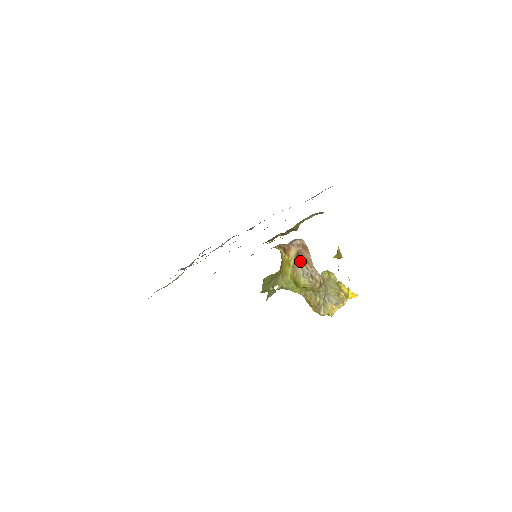
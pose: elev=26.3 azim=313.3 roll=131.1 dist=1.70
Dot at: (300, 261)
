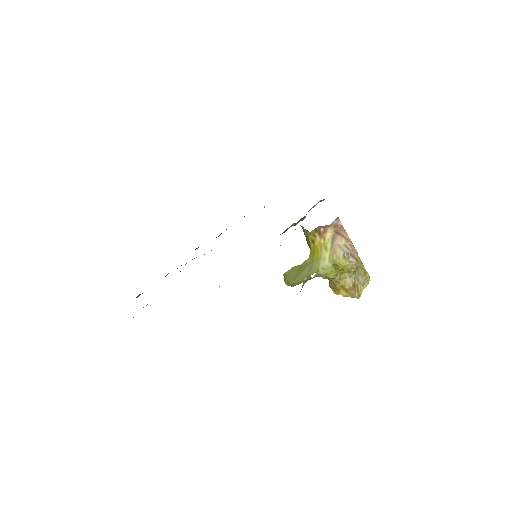
Dot at: (338, 242)
